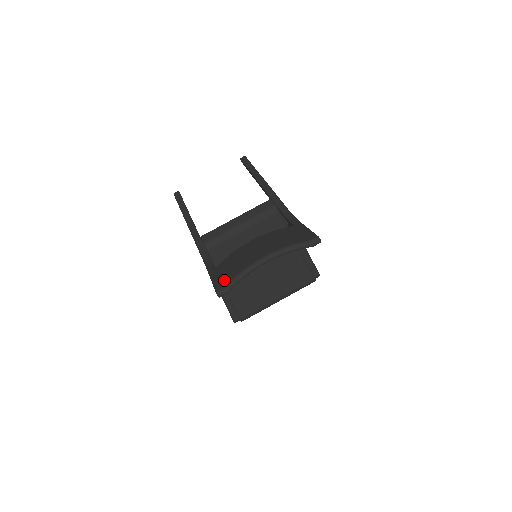
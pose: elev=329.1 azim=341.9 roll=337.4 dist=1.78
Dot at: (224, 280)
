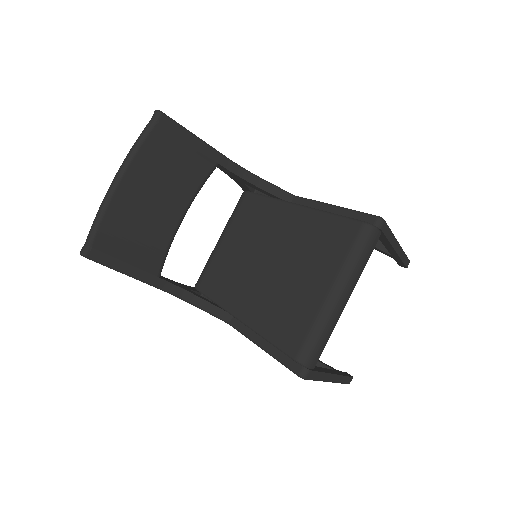
Dot at: occluded
